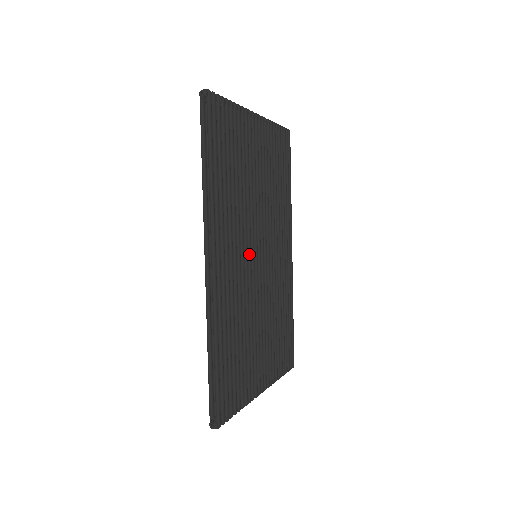
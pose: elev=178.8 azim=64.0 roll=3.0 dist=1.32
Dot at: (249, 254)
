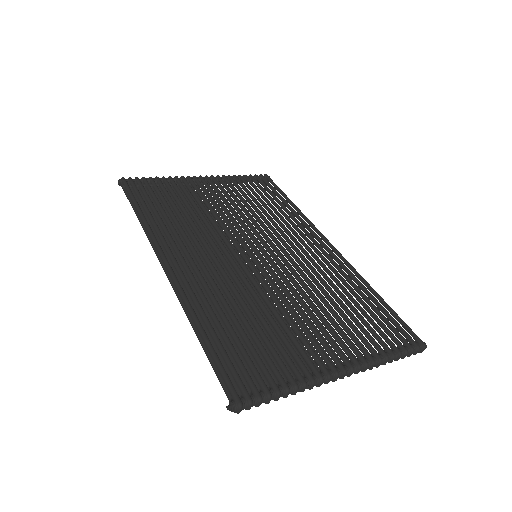
Dot at: (233, 253)
